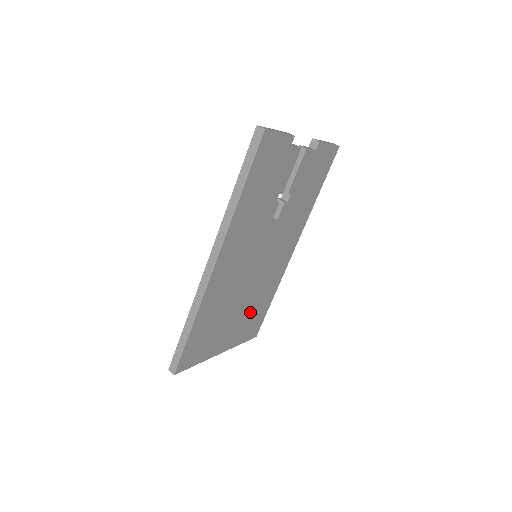
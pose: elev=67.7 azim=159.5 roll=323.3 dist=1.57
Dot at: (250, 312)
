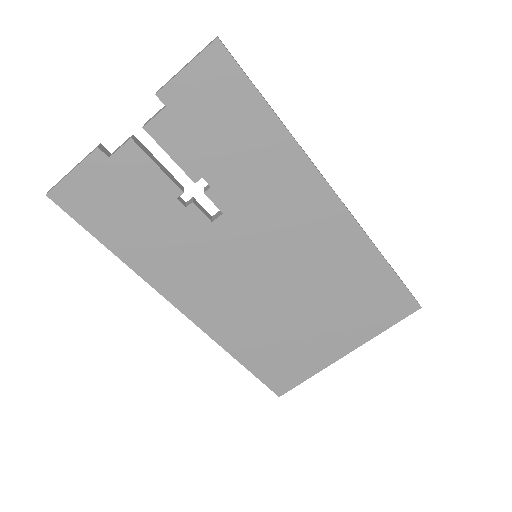
Dot at: (346, 299)
